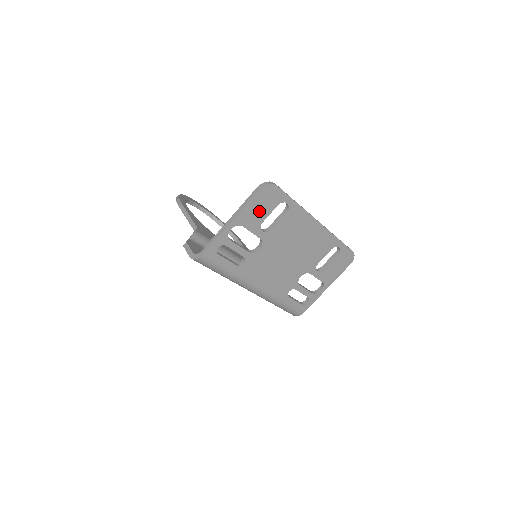
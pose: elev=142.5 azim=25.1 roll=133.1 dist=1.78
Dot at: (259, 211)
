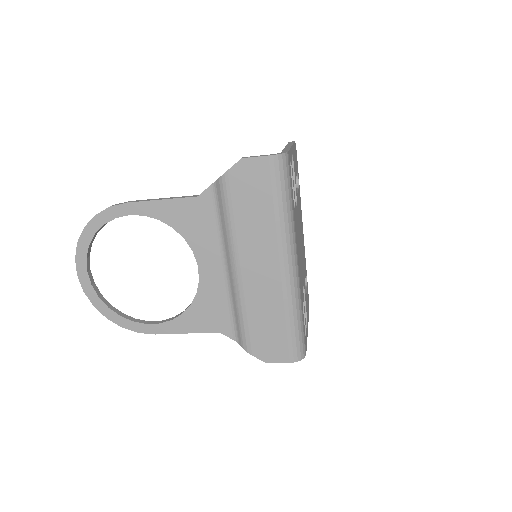
Dot at: (295, 162)
